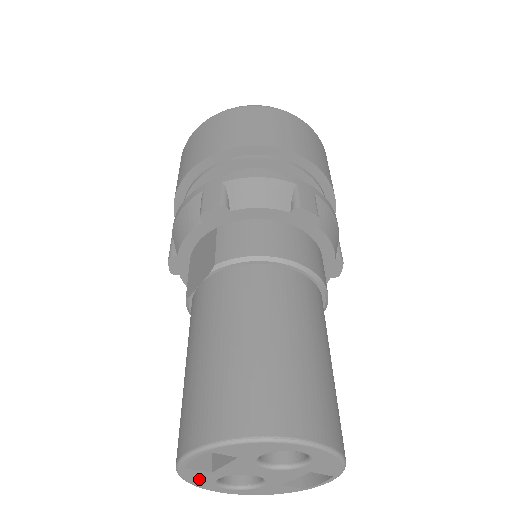
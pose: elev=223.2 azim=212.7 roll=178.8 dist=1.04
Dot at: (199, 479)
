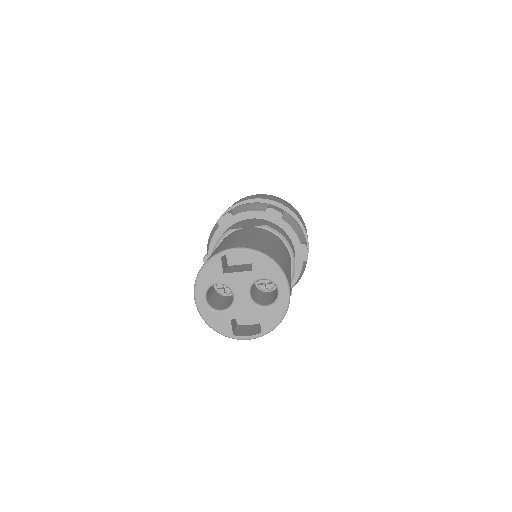
Dot at: (209, 274)
